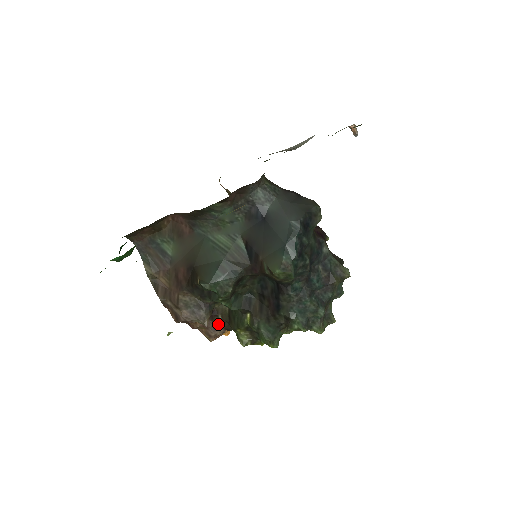
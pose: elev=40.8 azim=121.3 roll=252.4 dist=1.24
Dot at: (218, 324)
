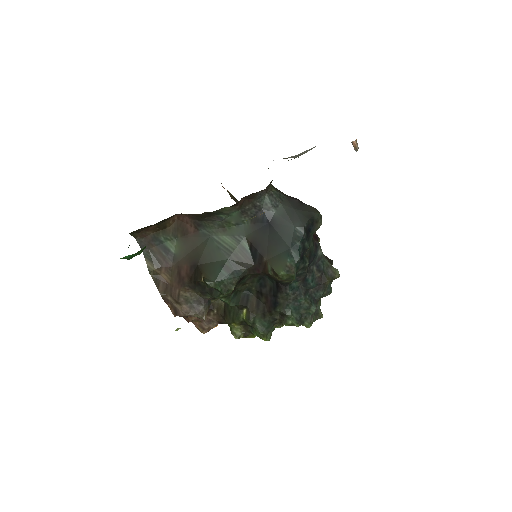
Dot at: (212, 318)
